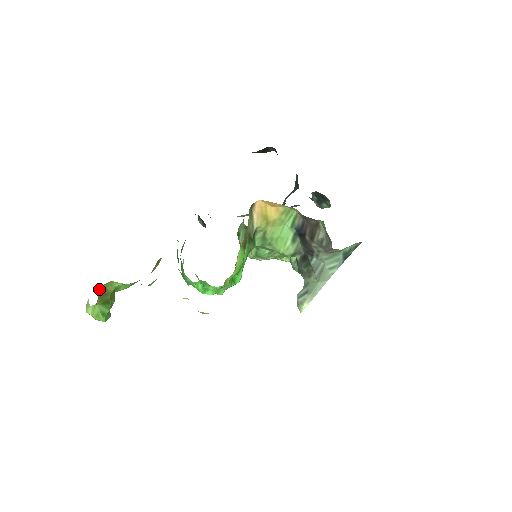
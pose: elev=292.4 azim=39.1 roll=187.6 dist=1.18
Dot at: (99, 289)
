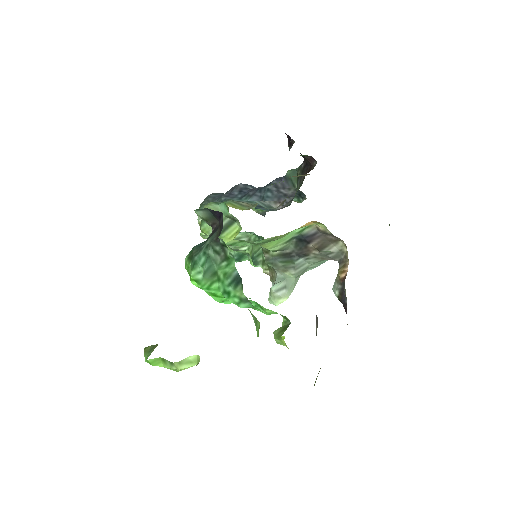
Dot at: occluded
